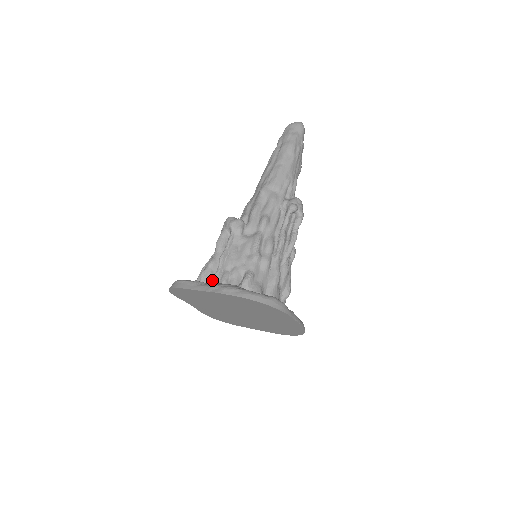
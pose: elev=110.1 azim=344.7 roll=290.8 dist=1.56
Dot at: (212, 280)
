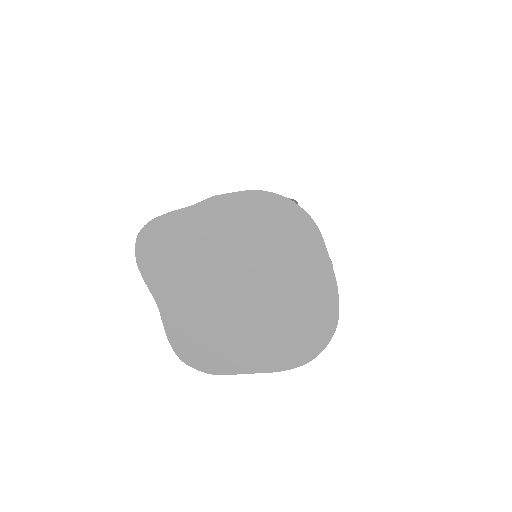
Dot at: occluded
